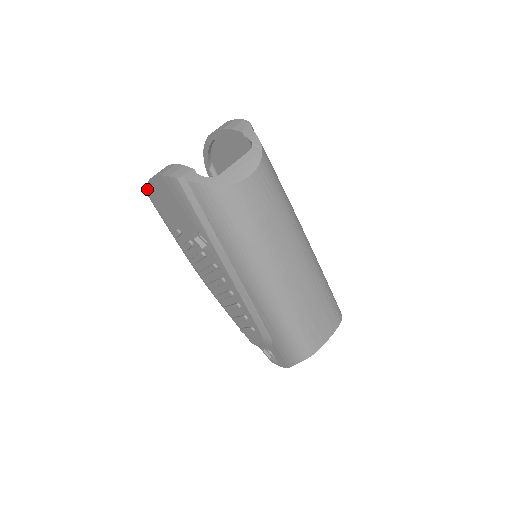
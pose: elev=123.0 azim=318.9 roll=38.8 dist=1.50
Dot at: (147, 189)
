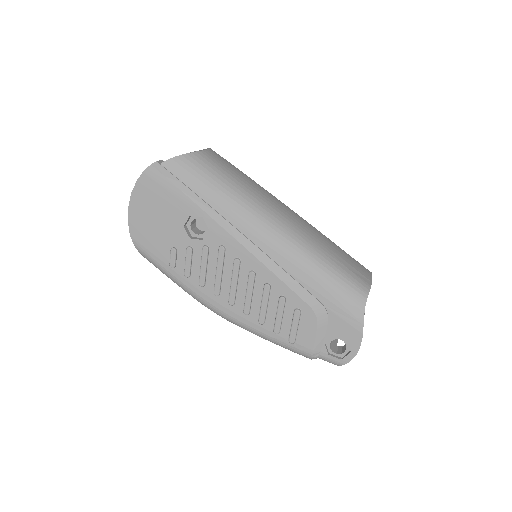
Dot at: (129, 229)
